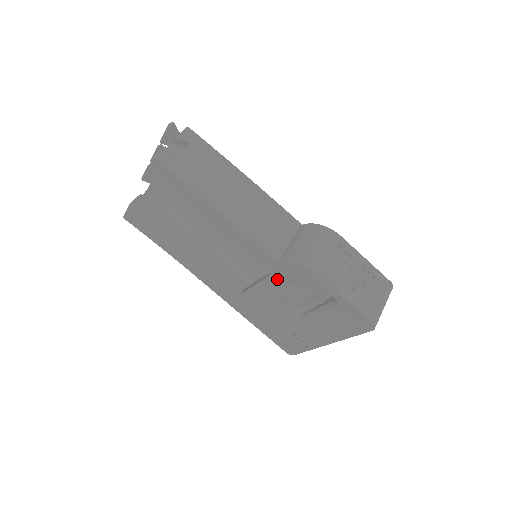
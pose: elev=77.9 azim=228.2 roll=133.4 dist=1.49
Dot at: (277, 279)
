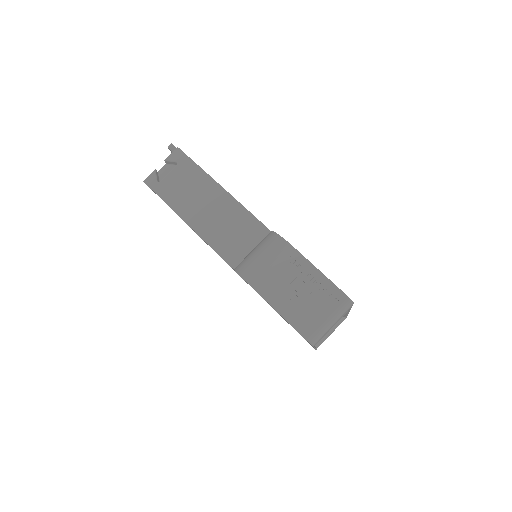
Dot at: occluded
